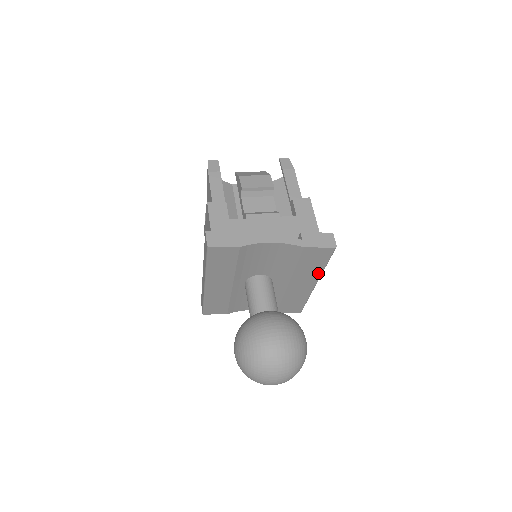
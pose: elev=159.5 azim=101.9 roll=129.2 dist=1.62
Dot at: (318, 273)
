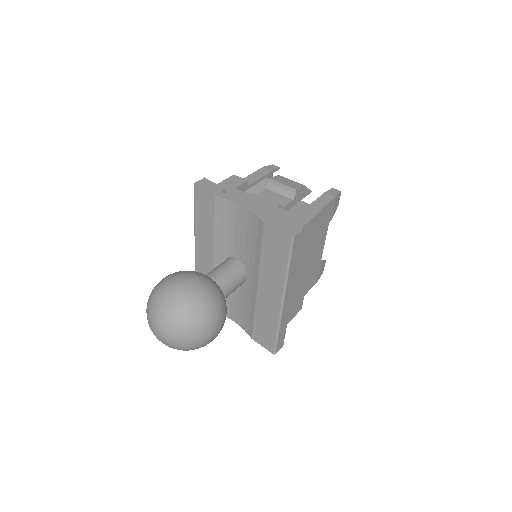
Dot at: (282, 280)
